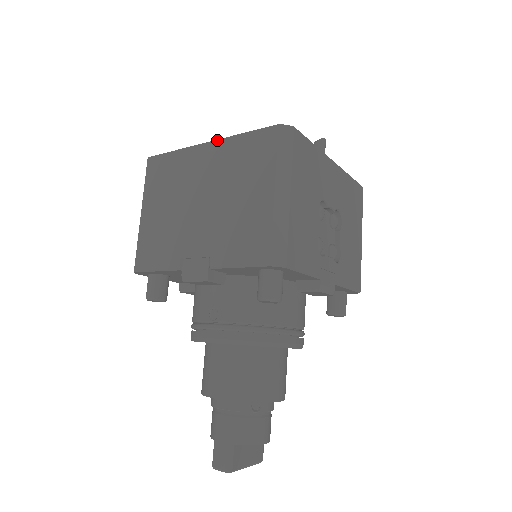
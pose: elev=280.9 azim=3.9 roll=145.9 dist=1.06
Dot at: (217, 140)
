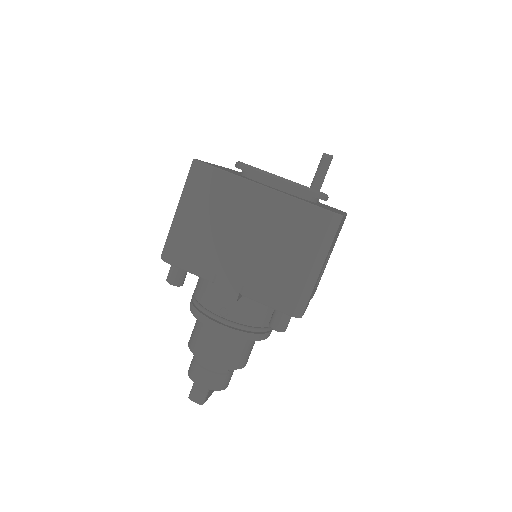
Dot at: (275, 191)
